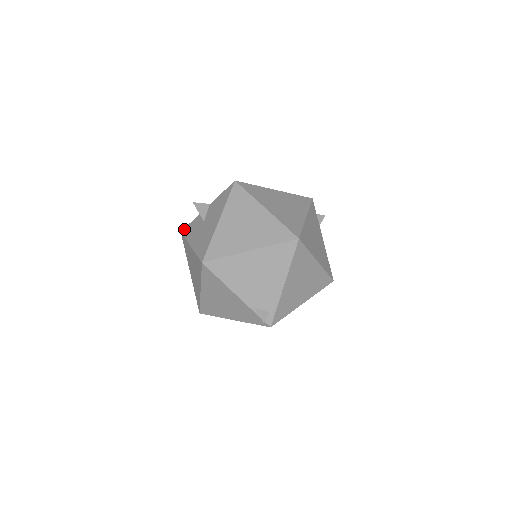
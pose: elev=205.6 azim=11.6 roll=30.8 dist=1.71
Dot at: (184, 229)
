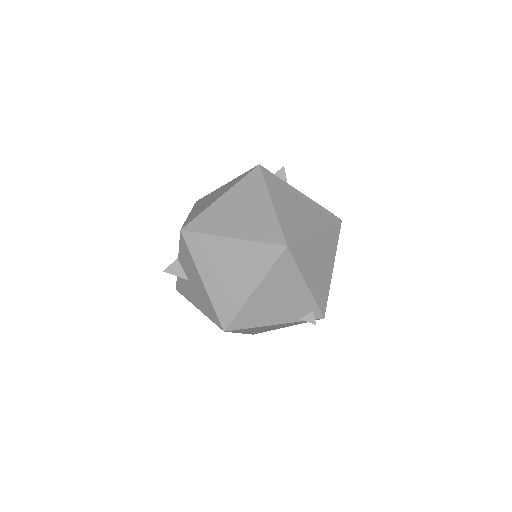
Dot at: (177, 287)
